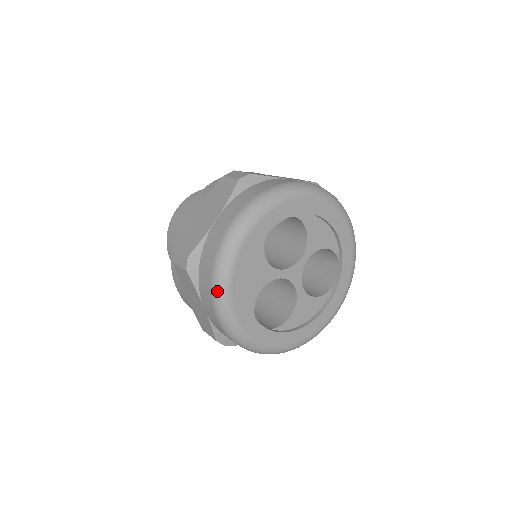
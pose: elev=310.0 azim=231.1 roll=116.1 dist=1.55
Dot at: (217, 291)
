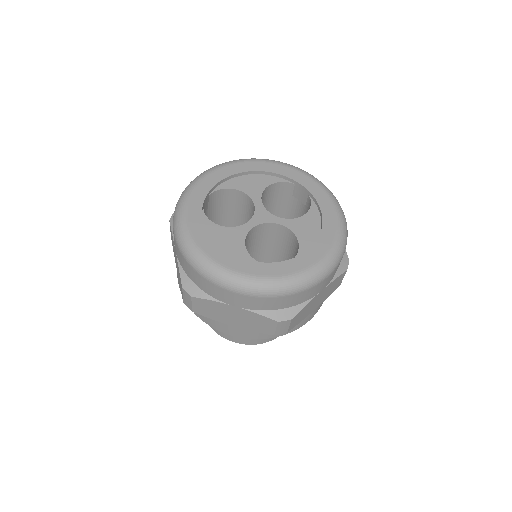
Dot at: (208, 274)
